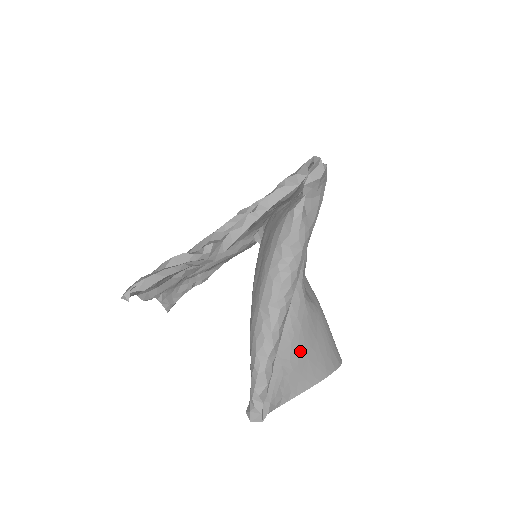
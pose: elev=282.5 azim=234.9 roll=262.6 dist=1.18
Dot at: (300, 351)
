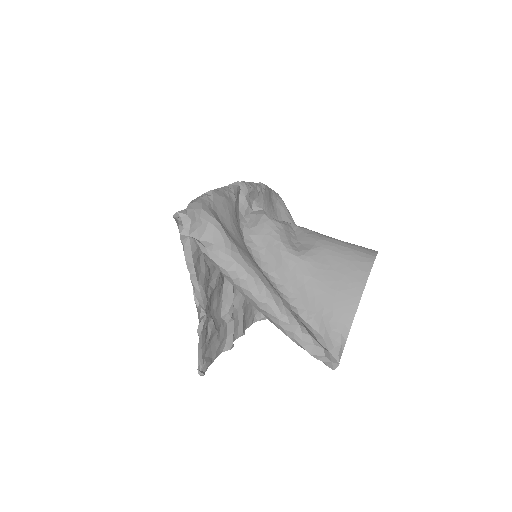
Dot at: (327, 293)
